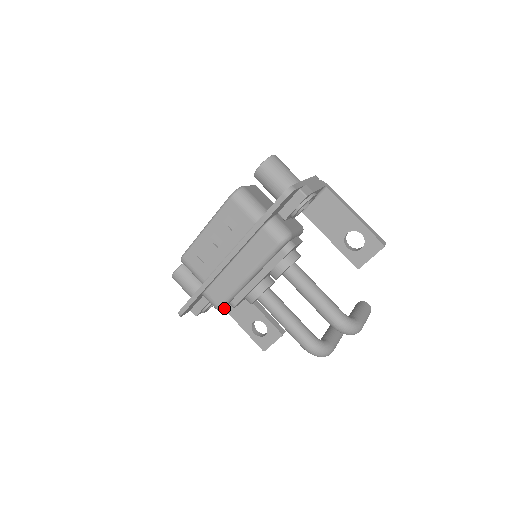
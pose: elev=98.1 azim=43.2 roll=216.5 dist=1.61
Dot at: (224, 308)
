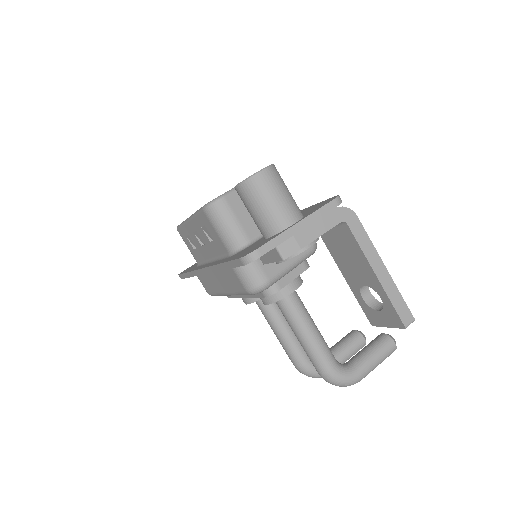
Dot at: occluded
